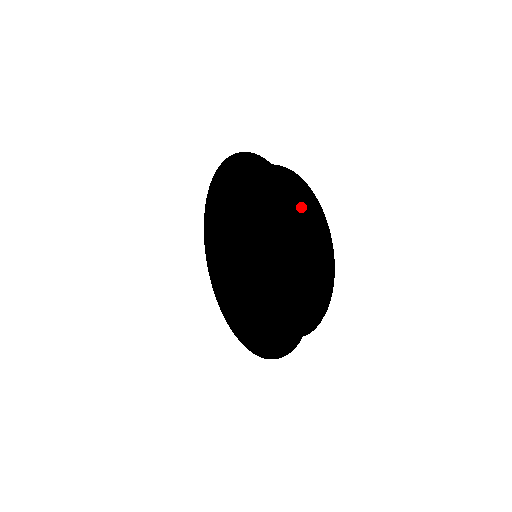
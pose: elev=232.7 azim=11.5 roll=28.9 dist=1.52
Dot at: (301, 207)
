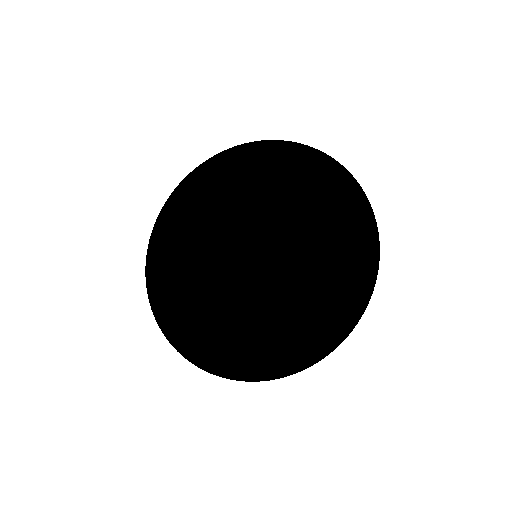
Dot at: occluded
